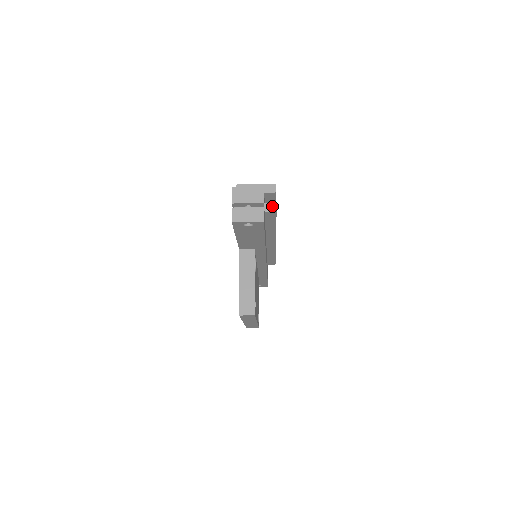
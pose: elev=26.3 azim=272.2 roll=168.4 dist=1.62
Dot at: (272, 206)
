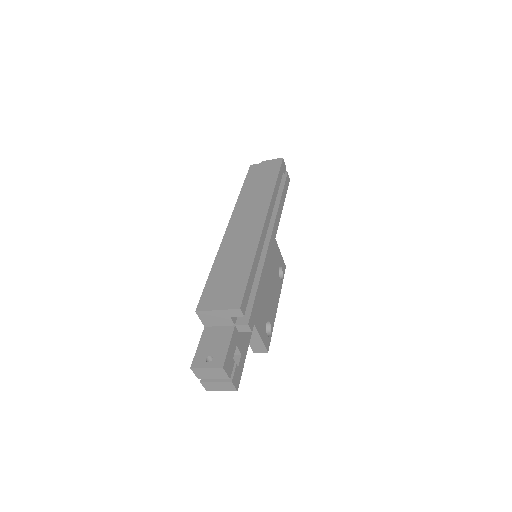
Dot at: (245, 328)
